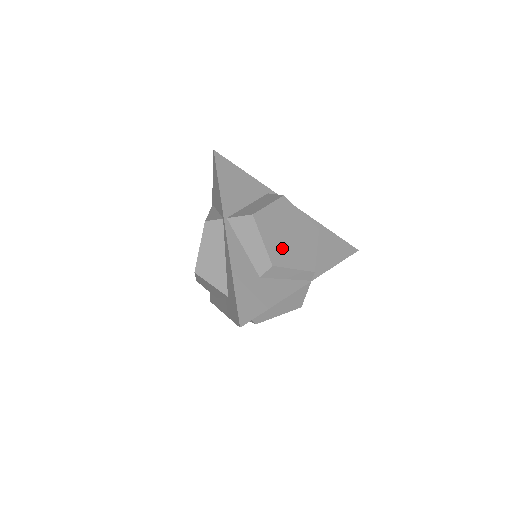
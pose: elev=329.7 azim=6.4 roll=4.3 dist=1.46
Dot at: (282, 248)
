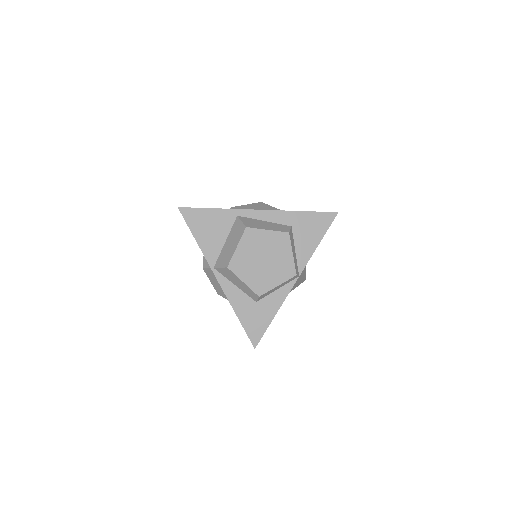
Dot at: (262, 276)
